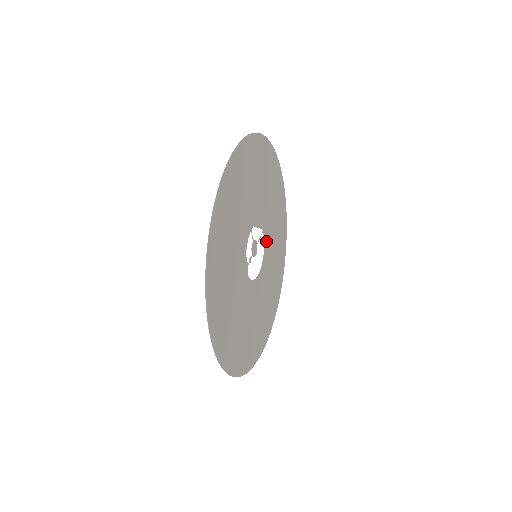
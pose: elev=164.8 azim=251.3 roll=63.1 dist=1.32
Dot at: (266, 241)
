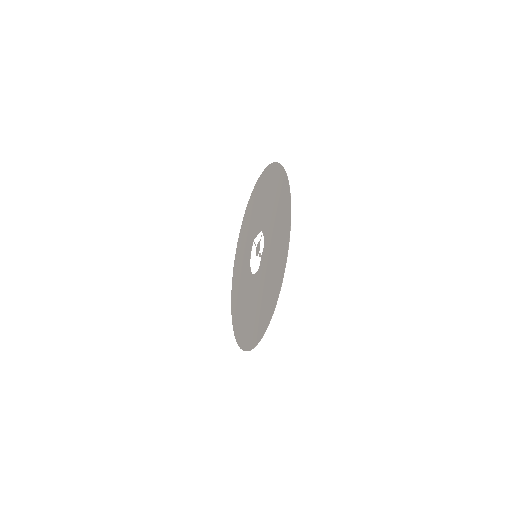
Dot at: (250, 251)
